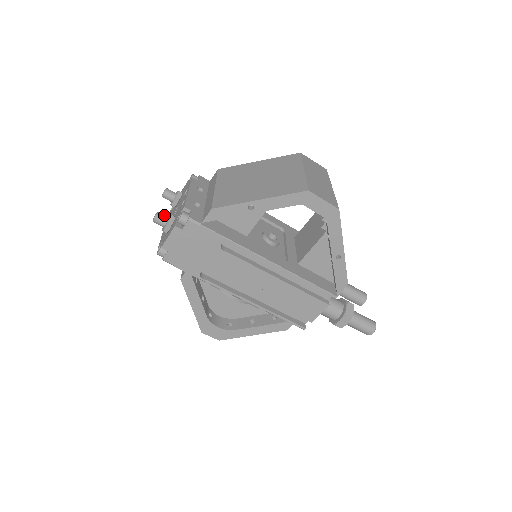
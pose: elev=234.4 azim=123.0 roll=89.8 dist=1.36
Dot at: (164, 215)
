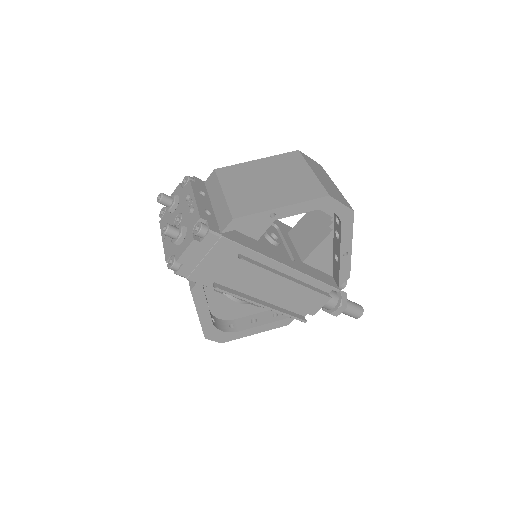
Dot at: (174, 226)
